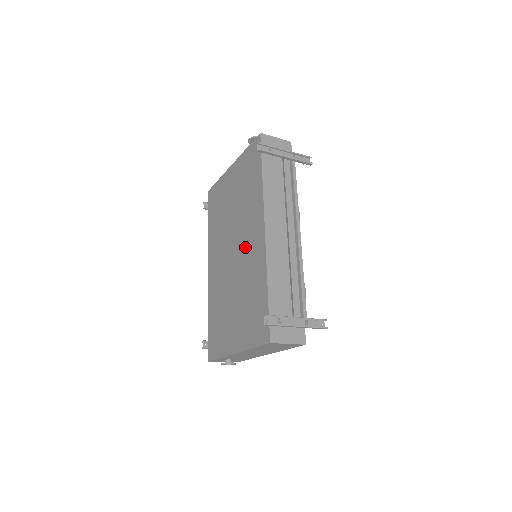
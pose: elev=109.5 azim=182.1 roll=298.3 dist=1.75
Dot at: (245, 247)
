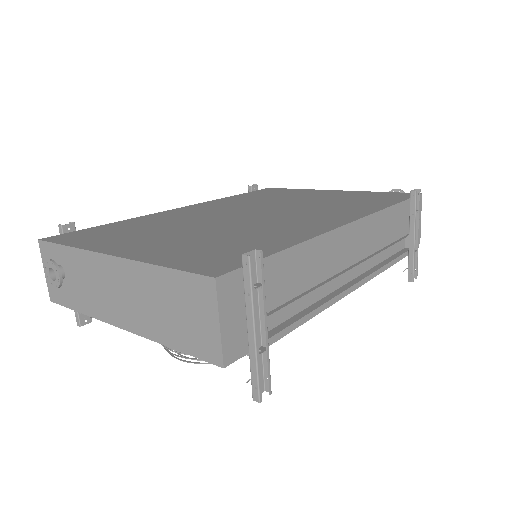
Dot at: (287, 217)
